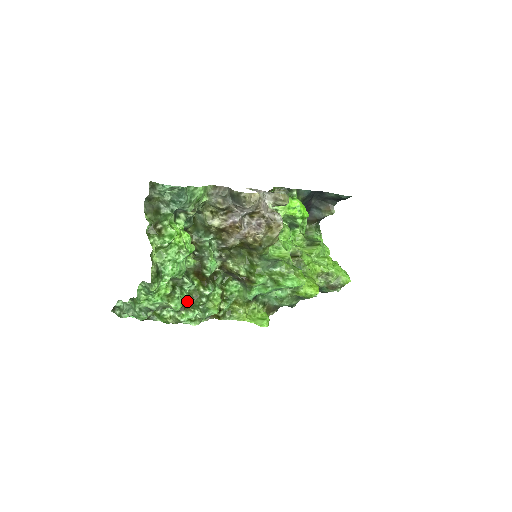
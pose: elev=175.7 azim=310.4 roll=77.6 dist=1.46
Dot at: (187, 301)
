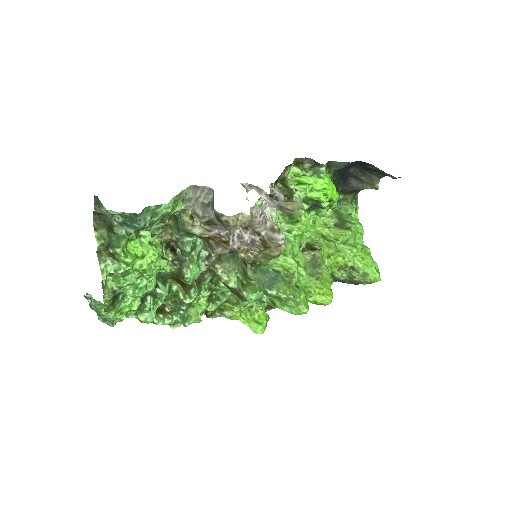
Dot at: (164, 306)
